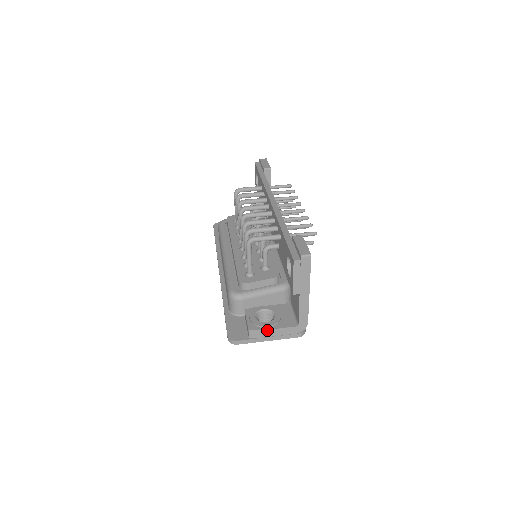
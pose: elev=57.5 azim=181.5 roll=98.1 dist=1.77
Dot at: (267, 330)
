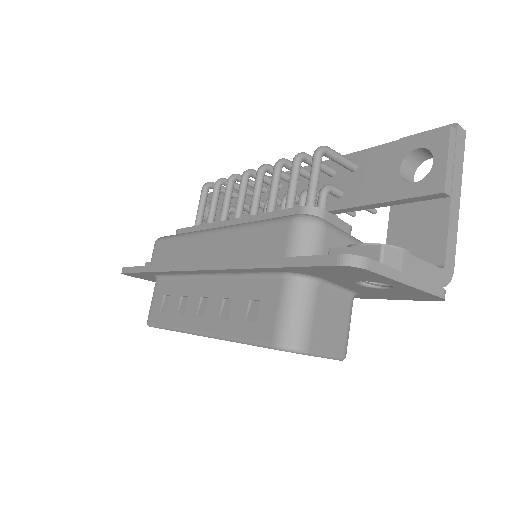
Dot at: (409, 255)
